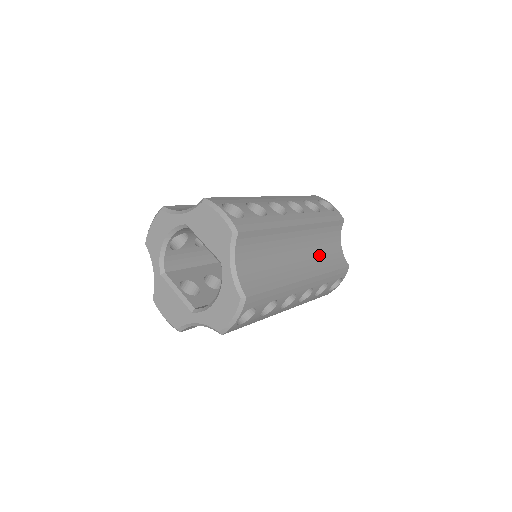
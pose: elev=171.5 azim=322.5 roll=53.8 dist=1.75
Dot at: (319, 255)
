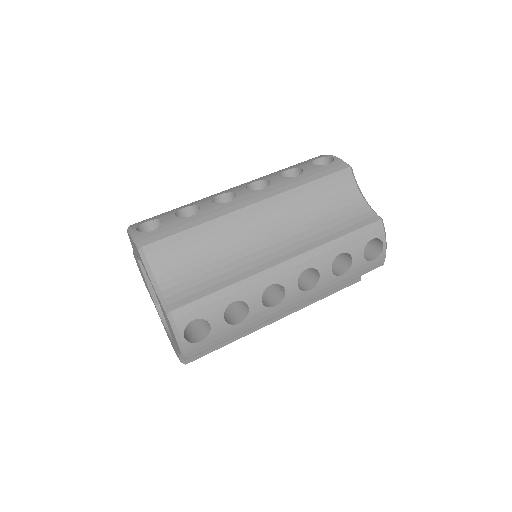
Dot at: occluded
